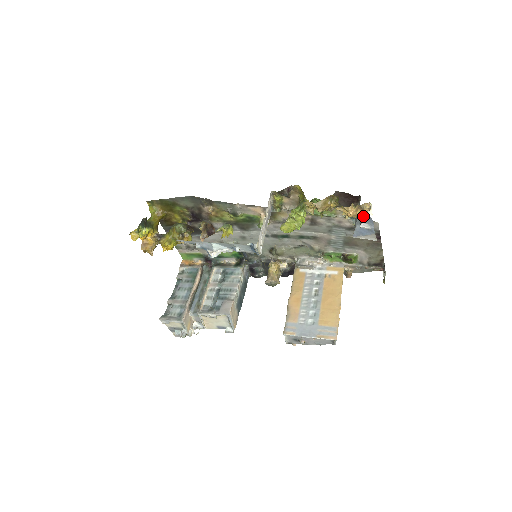
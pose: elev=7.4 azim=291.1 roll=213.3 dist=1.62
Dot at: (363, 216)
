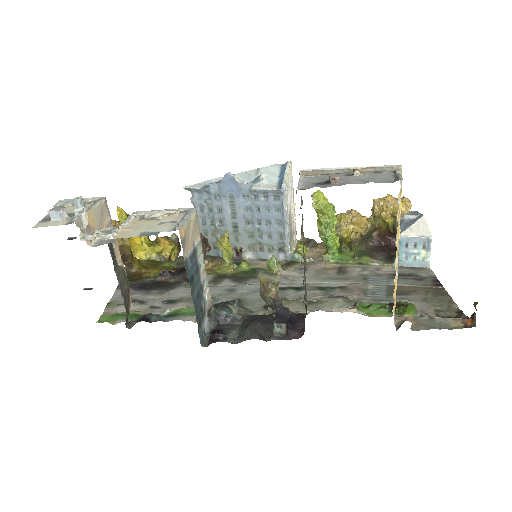
Dot at: (404, 203)
